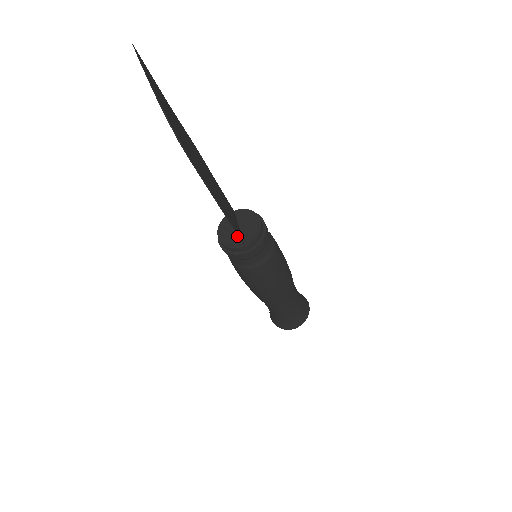
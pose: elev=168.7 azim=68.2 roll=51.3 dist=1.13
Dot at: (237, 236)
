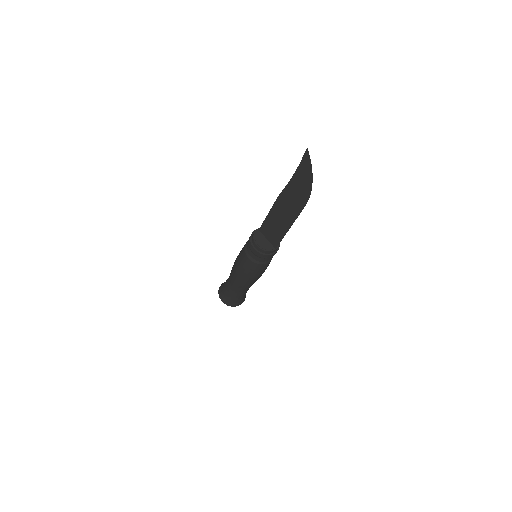
Dot at: (269, 244)
